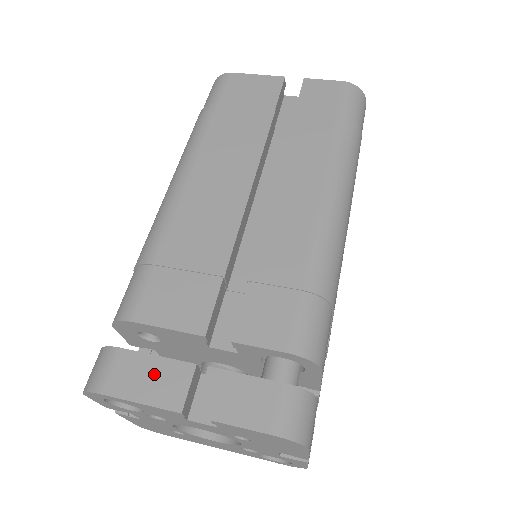
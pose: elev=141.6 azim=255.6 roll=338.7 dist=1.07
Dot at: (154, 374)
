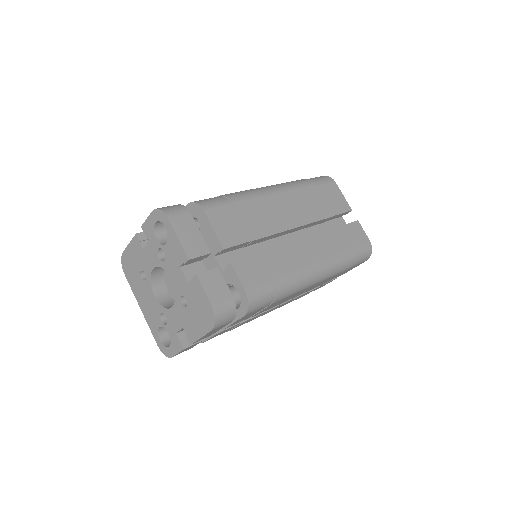
Dot at: (193, 236)
